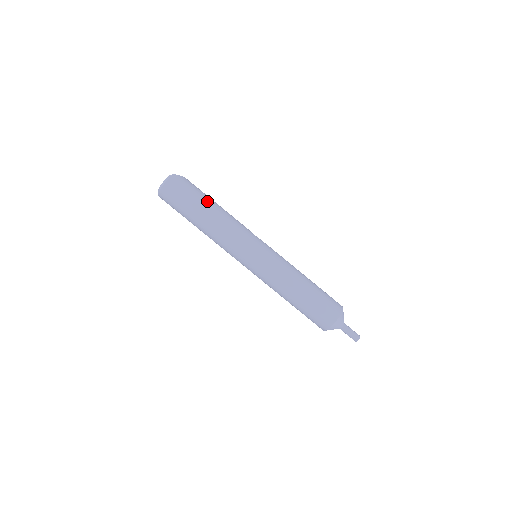
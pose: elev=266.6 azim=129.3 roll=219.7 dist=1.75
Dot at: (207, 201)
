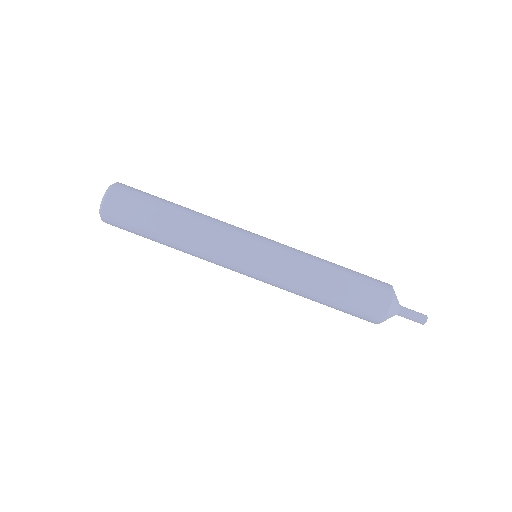
Dot at: occluded
